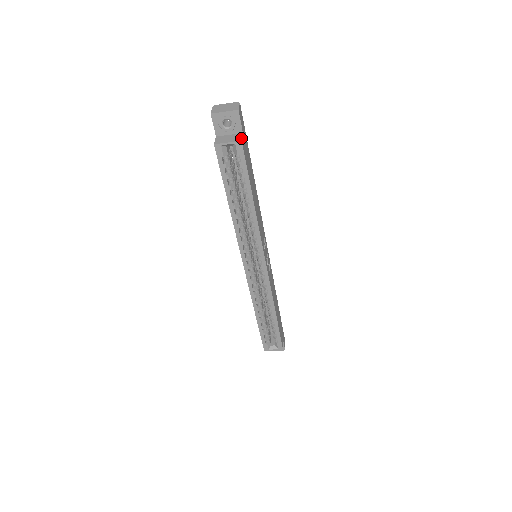
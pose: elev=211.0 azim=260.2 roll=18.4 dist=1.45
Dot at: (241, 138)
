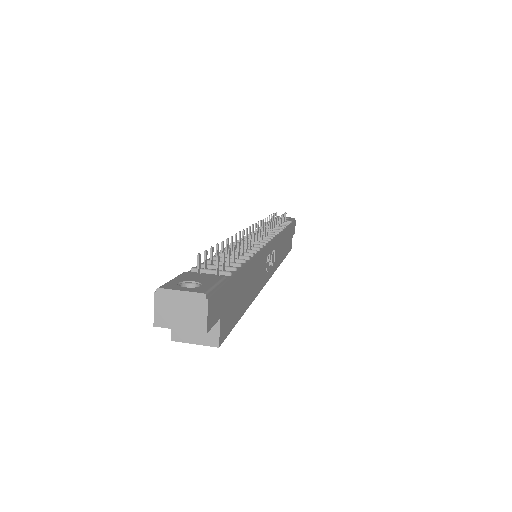
Dot at: (217, 339)
